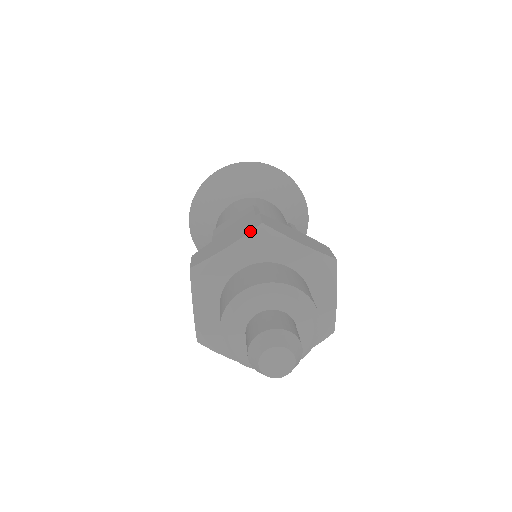
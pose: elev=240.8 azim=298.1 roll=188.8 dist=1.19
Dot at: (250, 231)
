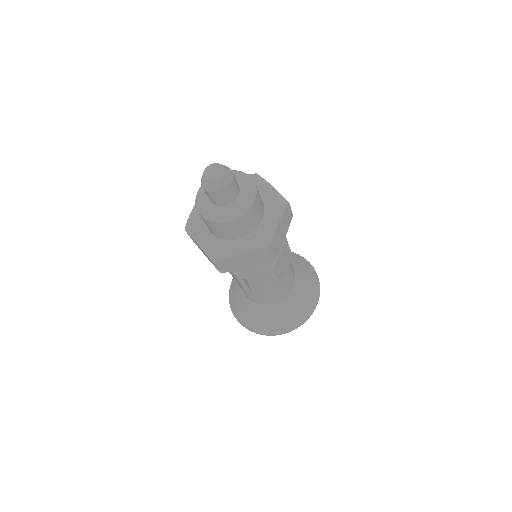
Dot at: occluded
